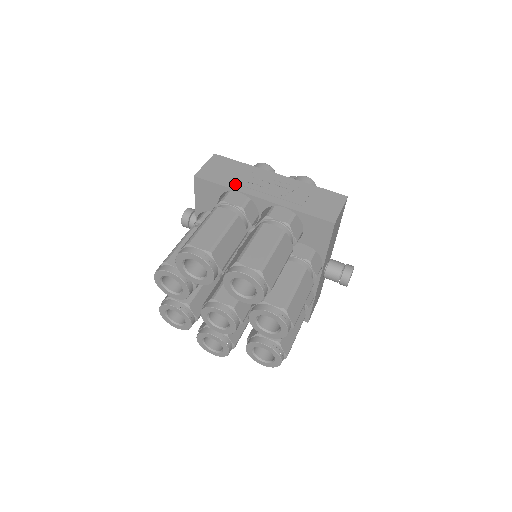
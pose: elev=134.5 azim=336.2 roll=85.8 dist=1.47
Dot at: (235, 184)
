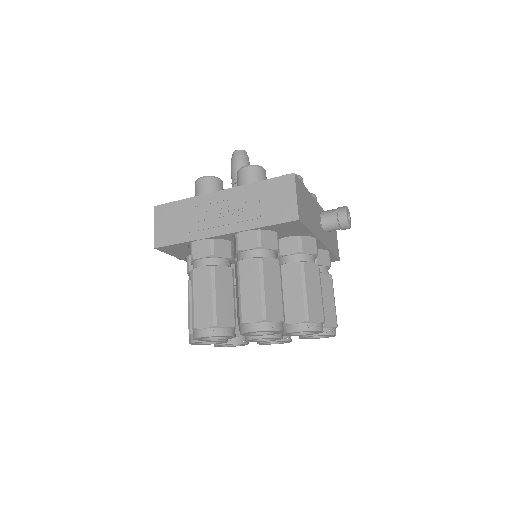
Dot at: (191, 233)
